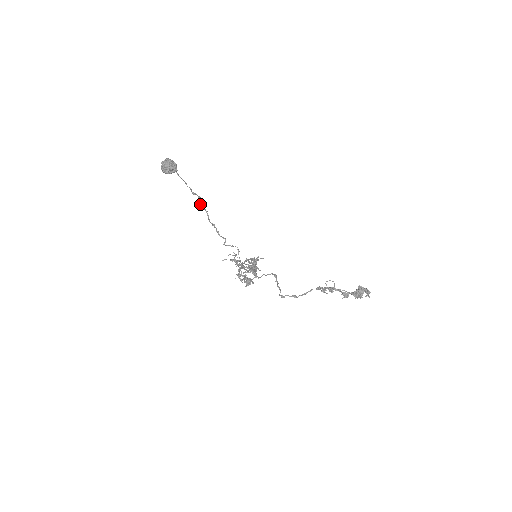
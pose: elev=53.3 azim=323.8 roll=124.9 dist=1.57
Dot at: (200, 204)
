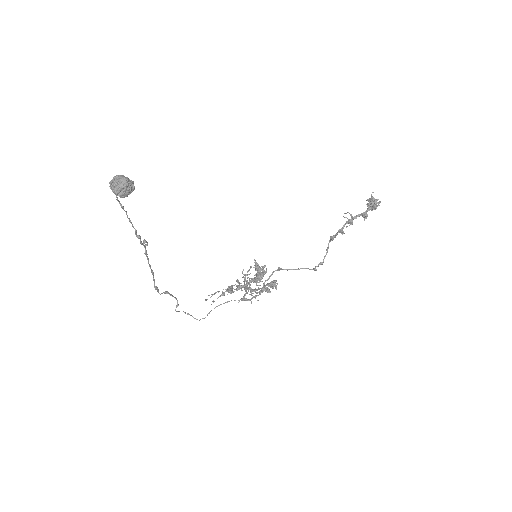
Dot at: (146, 254)
